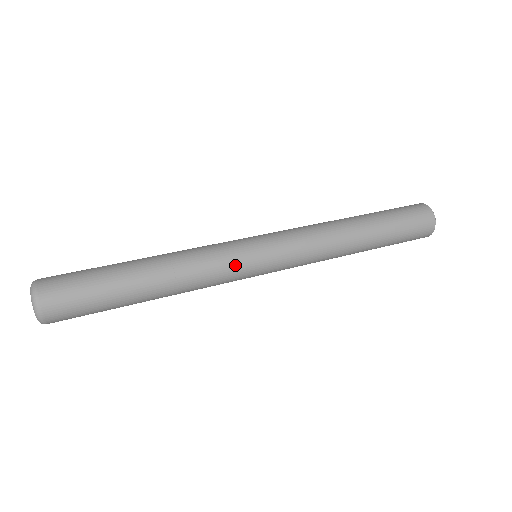
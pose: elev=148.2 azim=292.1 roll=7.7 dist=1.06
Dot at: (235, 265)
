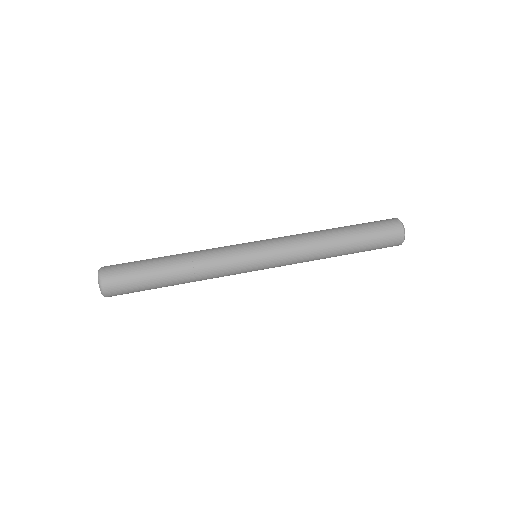
Dot at: (237, 259)
